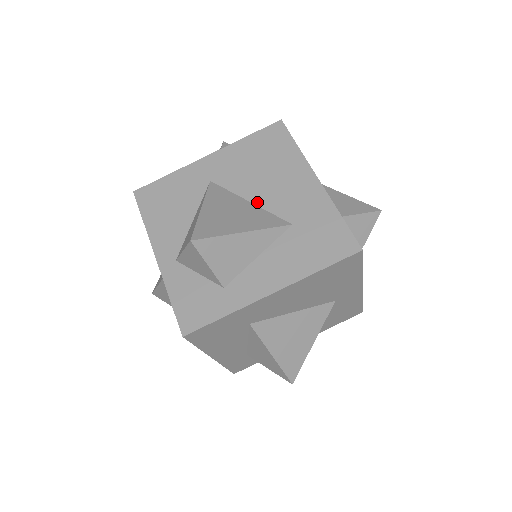
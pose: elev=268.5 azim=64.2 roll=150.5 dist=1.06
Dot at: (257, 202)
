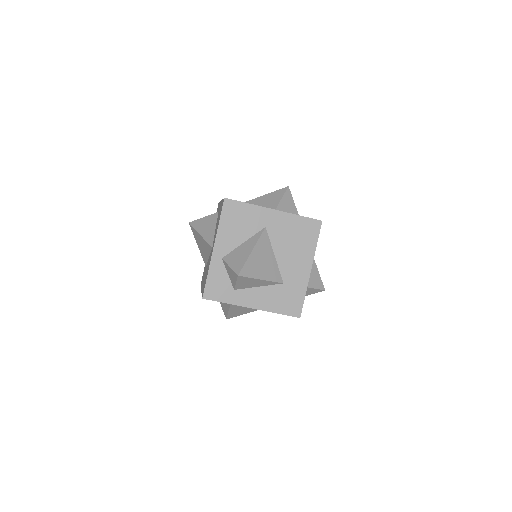
Dot at: (278, 259)
